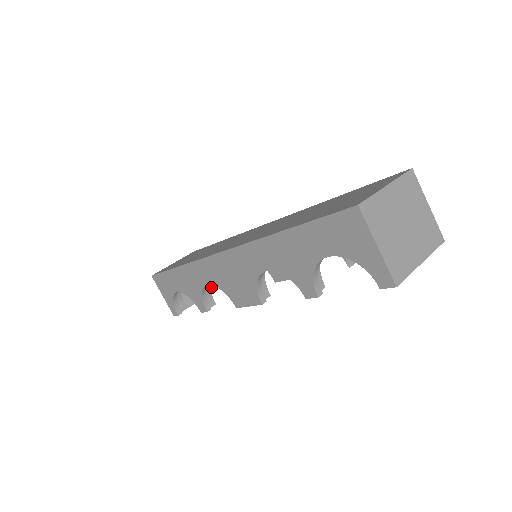
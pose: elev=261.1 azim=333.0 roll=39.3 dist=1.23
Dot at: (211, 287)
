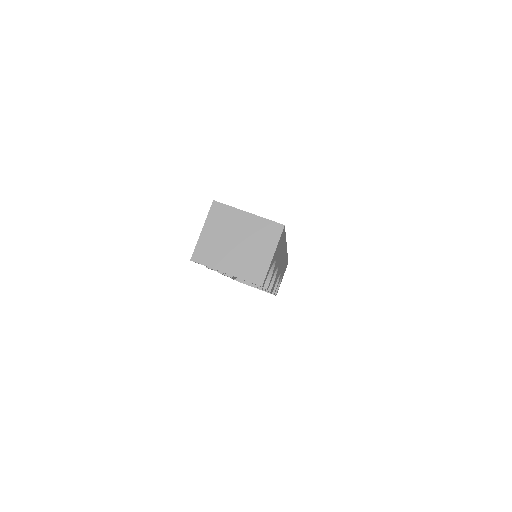
Dot at: occluded
